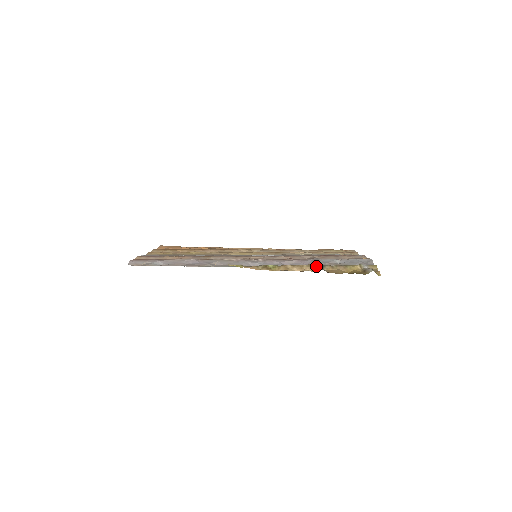
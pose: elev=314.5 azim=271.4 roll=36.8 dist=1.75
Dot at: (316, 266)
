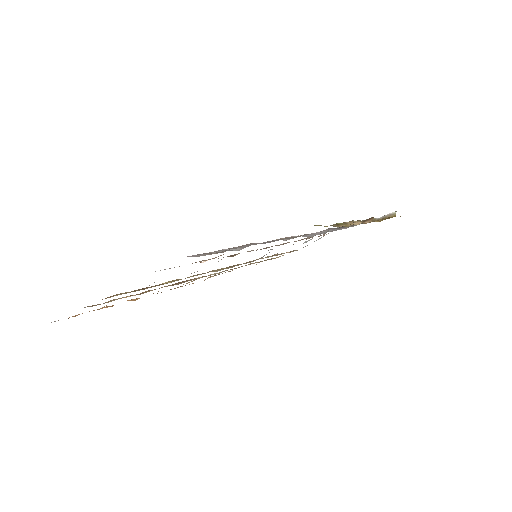
Dot at: (358, 221)
